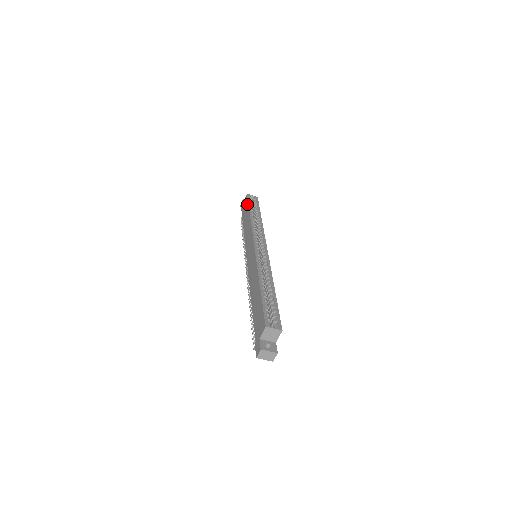
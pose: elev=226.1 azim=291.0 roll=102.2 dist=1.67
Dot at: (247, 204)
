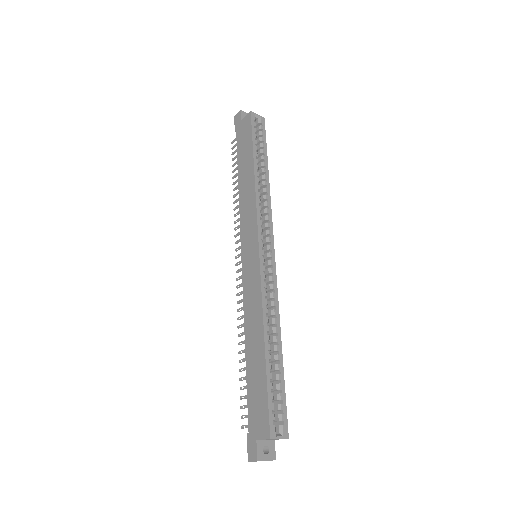
Dot at: (250, 137)
